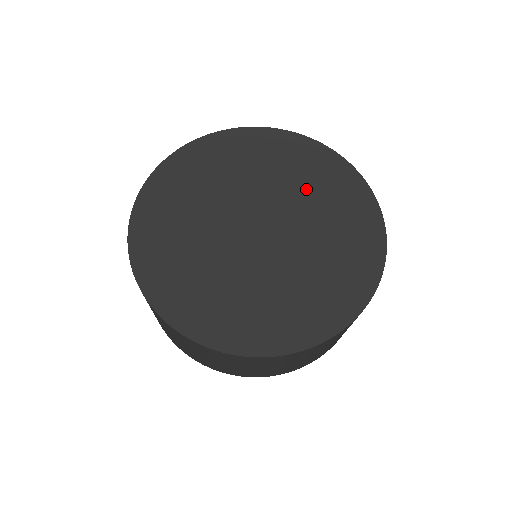
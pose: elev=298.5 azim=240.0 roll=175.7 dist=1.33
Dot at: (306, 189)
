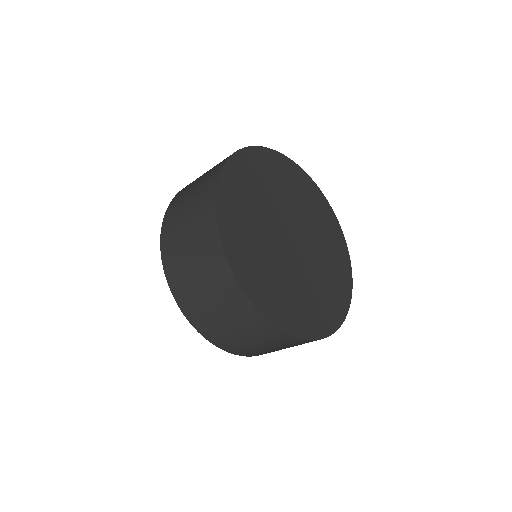
Dot at: (304, 204)
